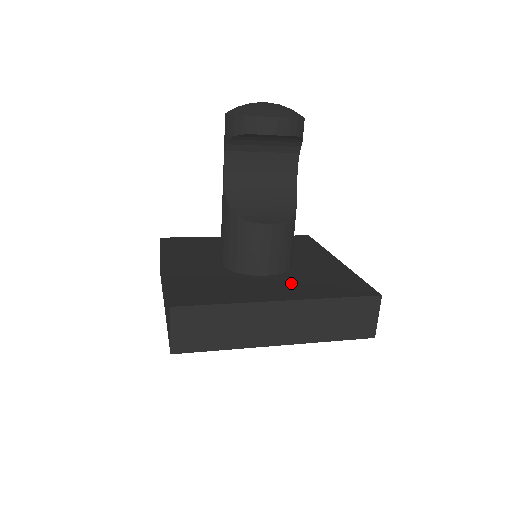
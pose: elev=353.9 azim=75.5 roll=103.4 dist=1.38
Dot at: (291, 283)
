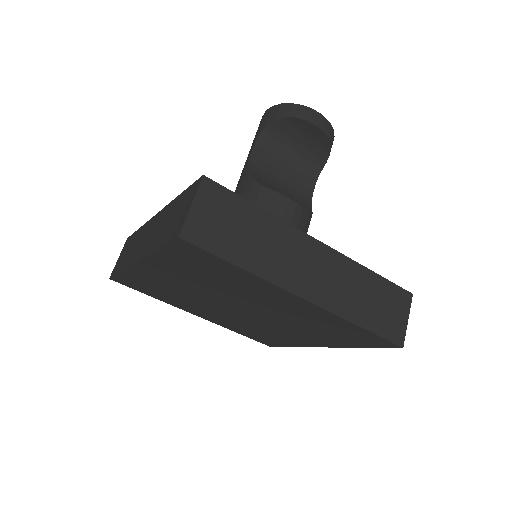
Dot at: occluded
